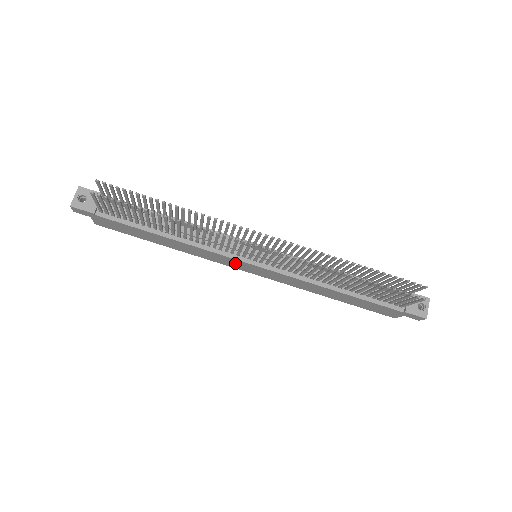
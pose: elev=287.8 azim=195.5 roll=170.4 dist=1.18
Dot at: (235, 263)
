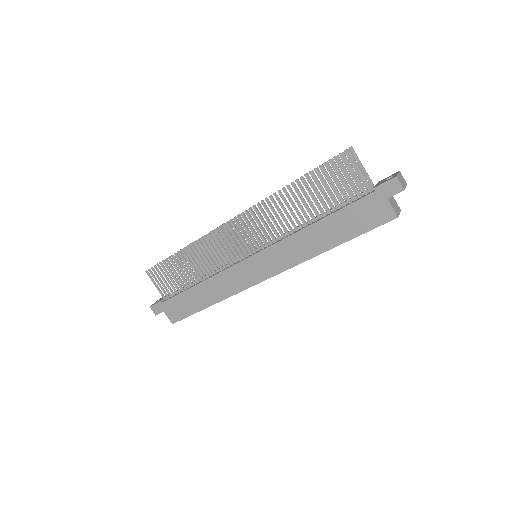
Dot at: (245, 273)
